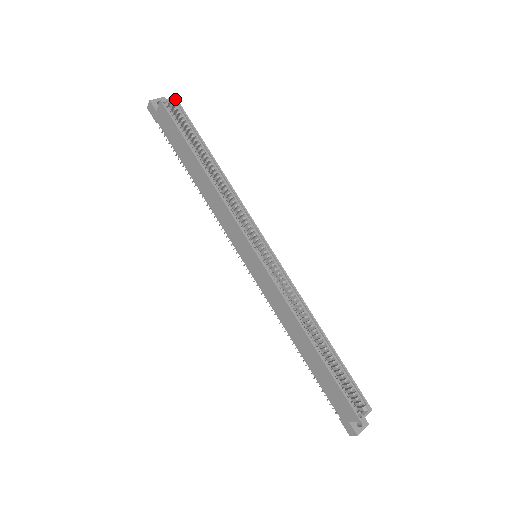
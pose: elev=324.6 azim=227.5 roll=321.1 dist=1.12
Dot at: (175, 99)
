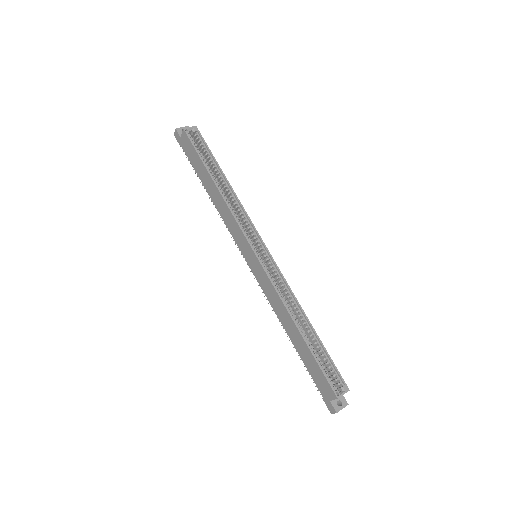
Dot at: (195, 127)
